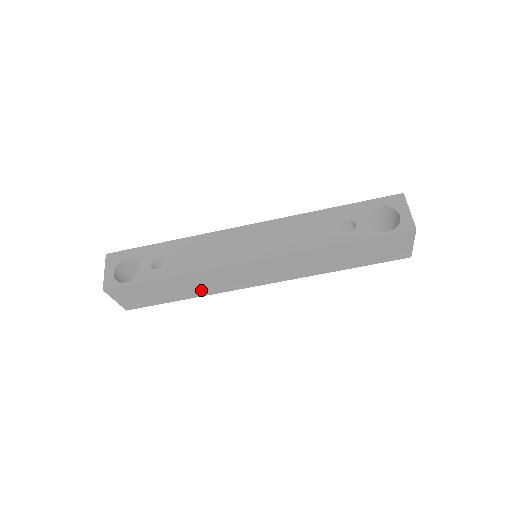
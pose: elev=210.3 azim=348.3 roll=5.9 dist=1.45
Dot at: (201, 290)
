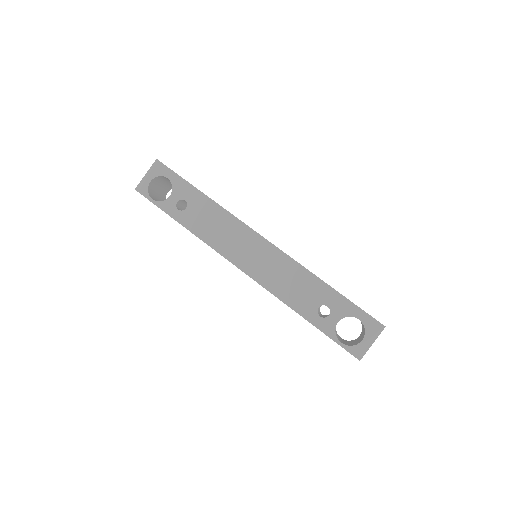
Dot at: occluded
